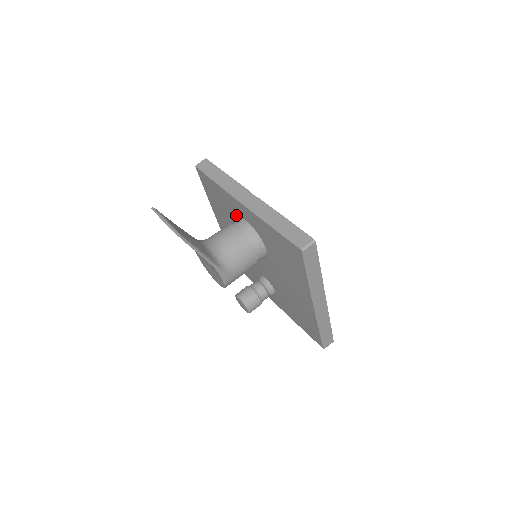
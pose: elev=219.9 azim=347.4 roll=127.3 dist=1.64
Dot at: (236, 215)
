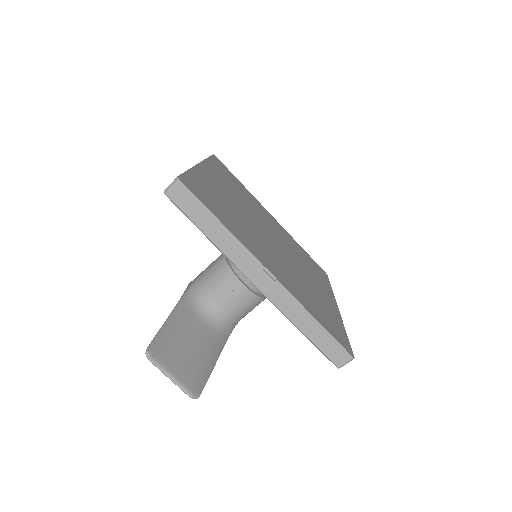
Dot at: occluded
